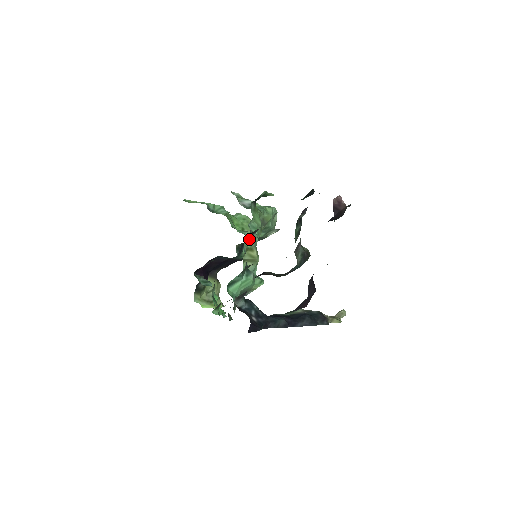
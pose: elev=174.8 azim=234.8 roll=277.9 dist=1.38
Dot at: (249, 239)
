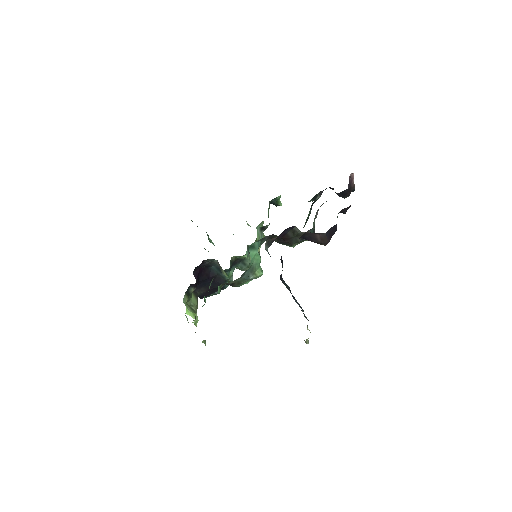
Dot at: (259, 233)
